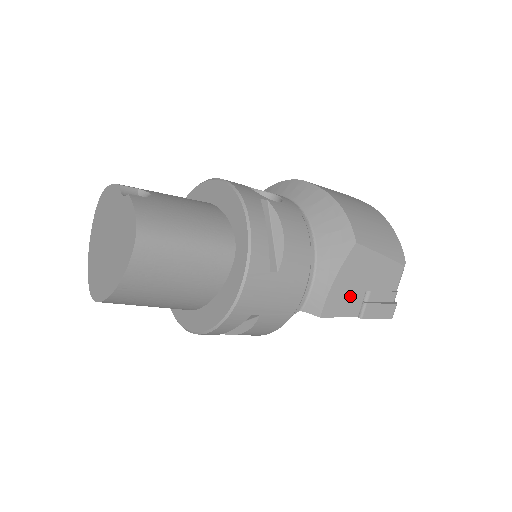
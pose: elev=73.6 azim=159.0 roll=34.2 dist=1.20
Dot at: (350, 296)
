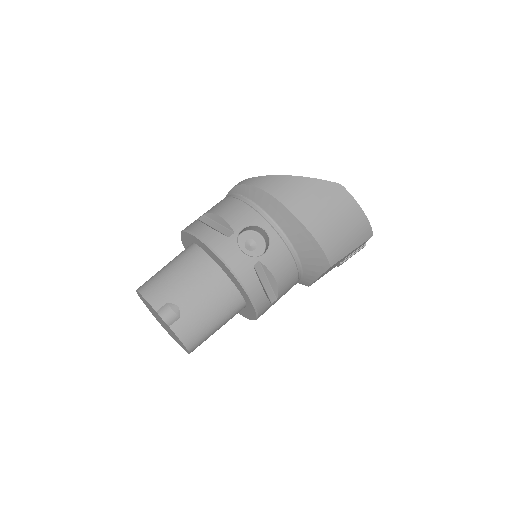
Dot at: (329, 270)
